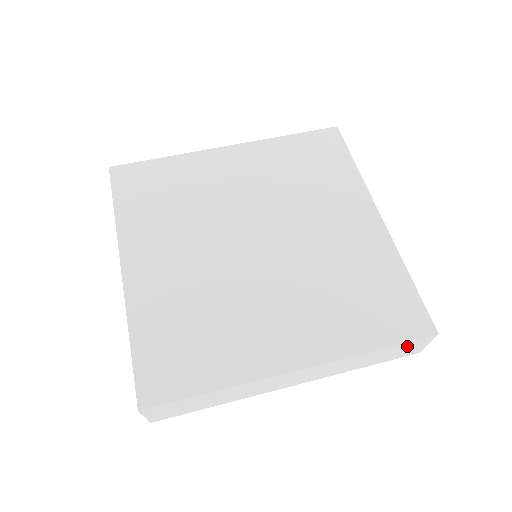
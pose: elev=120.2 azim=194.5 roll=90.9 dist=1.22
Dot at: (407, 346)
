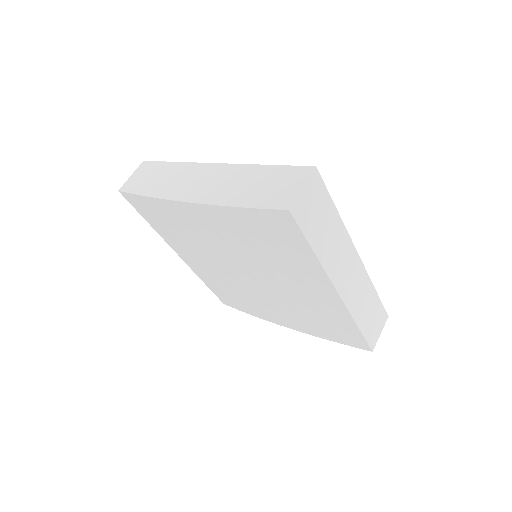
Dot at: (379, 316)
